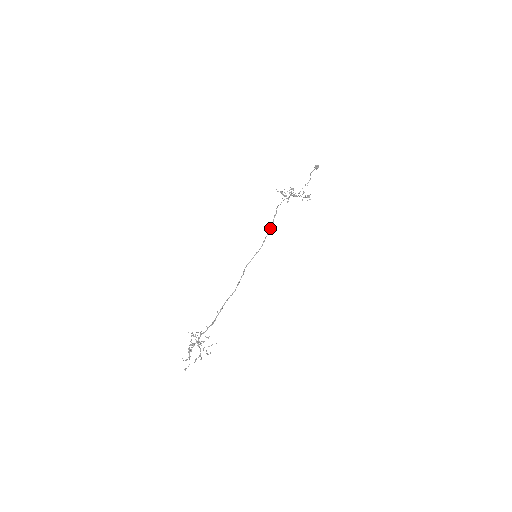
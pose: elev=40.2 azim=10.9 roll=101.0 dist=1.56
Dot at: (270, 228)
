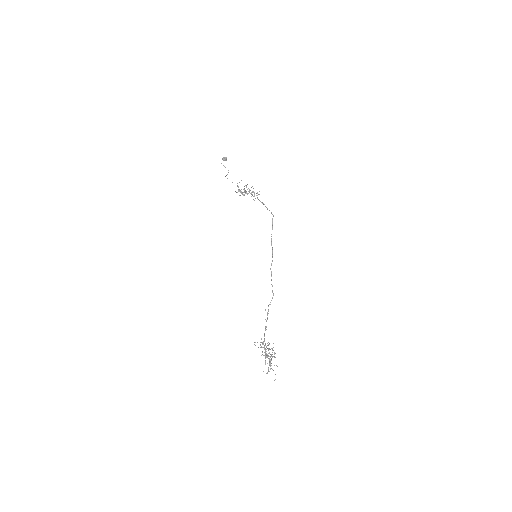
Dot at: occluded
